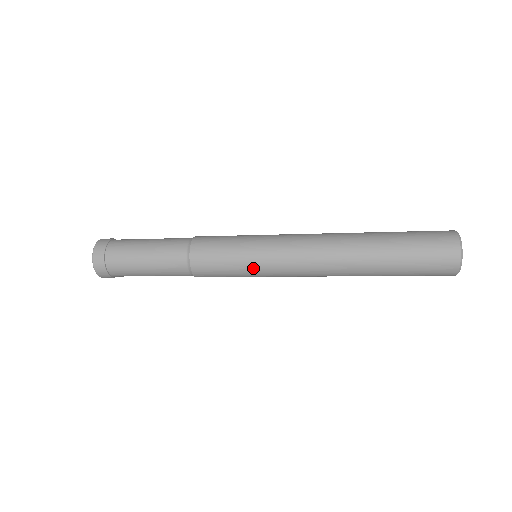
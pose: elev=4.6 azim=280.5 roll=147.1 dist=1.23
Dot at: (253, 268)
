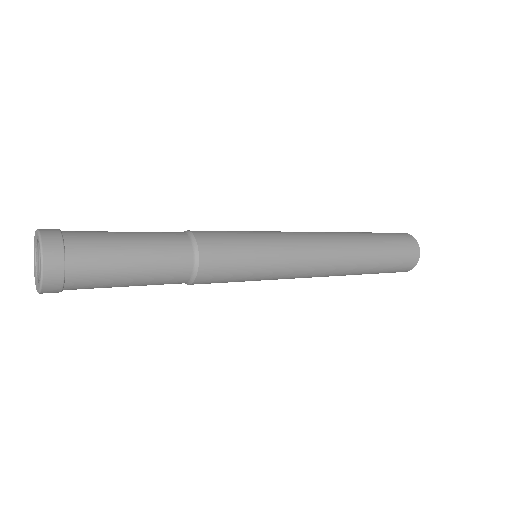
Dot at: (269, 250)
